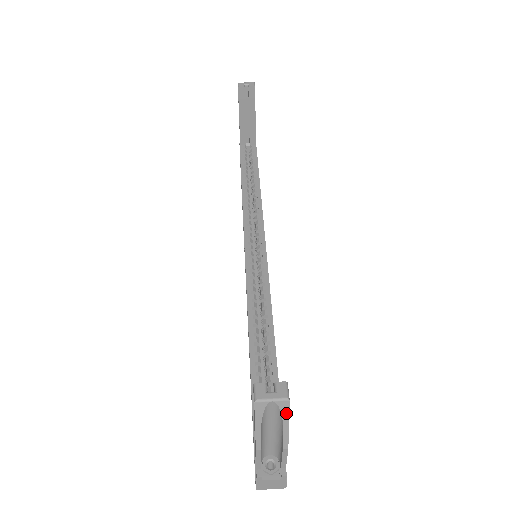
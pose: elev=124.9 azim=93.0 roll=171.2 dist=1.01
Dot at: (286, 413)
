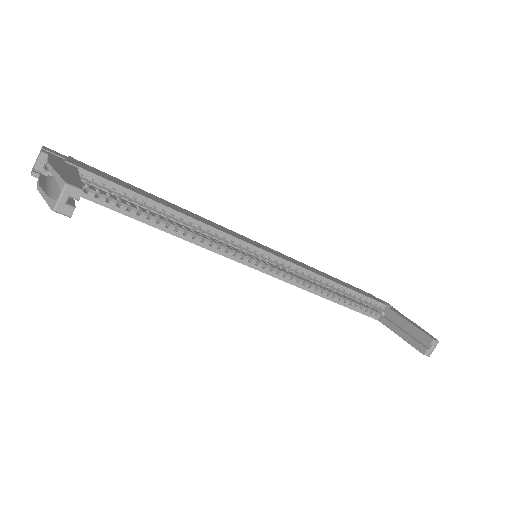
Dot at: occluded
